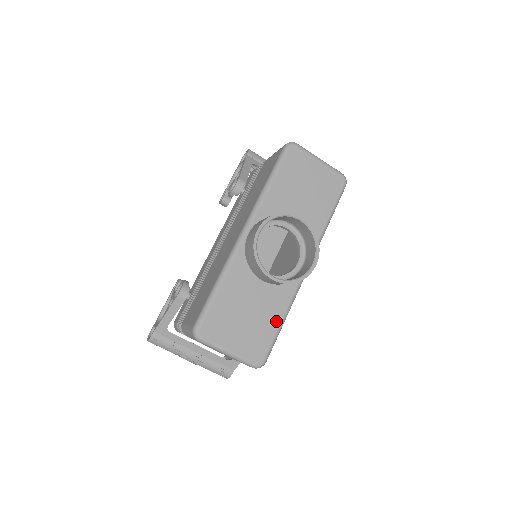
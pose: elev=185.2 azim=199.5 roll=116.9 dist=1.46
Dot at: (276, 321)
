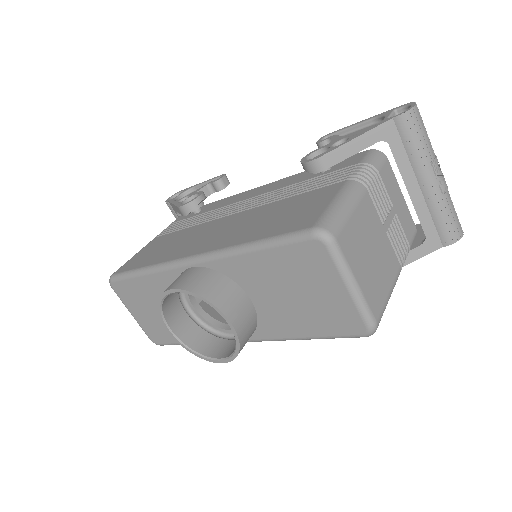
Dot at: occluded
